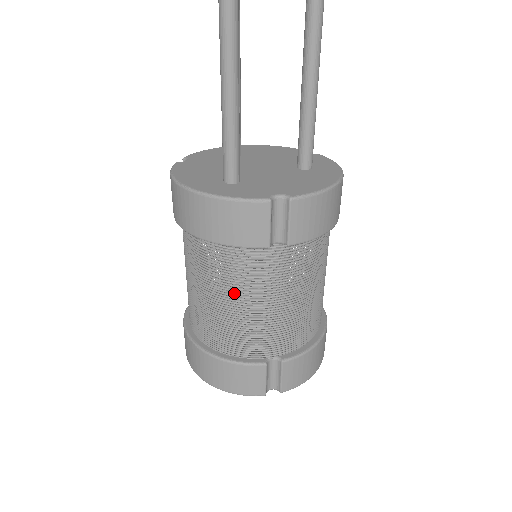
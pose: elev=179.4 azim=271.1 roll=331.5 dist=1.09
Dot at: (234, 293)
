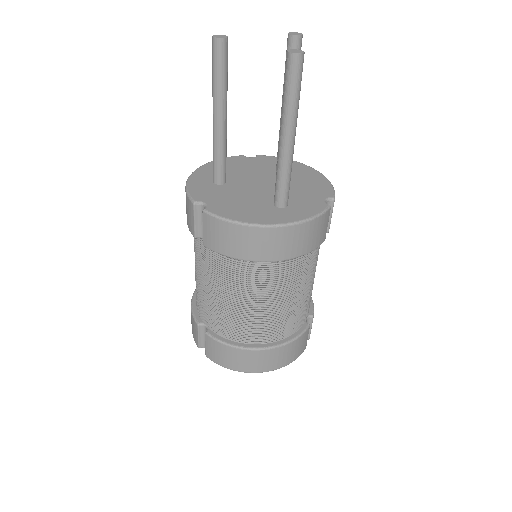
Dot at: (298, 288)
